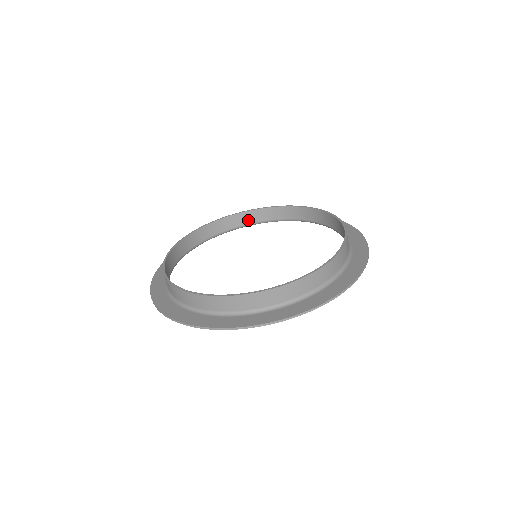
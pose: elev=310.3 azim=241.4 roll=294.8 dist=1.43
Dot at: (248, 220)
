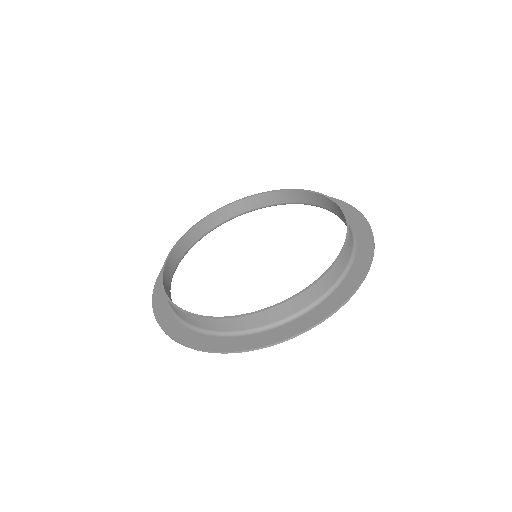
Dot at: (180, 253)
